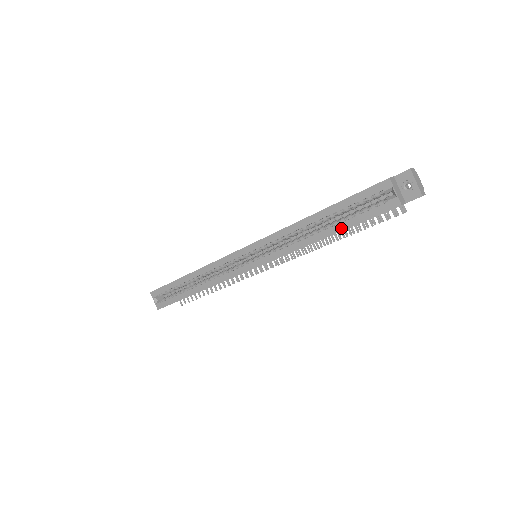
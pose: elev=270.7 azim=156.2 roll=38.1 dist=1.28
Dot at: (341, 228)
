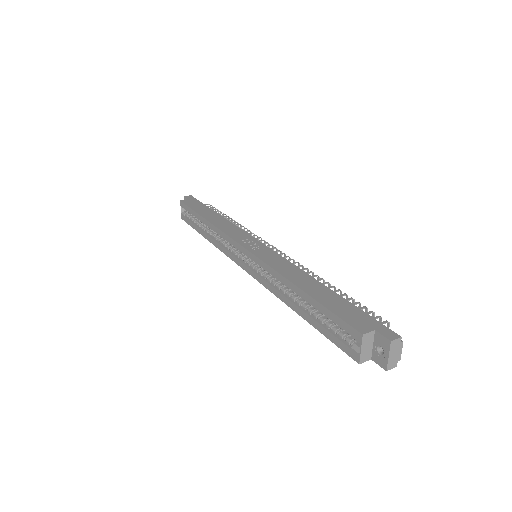
Dot at: (310, 321)
